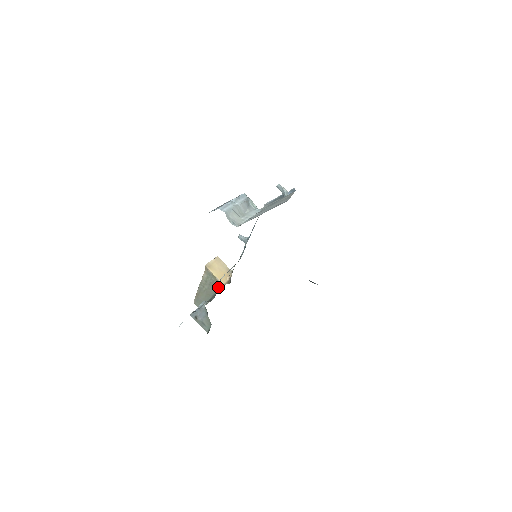
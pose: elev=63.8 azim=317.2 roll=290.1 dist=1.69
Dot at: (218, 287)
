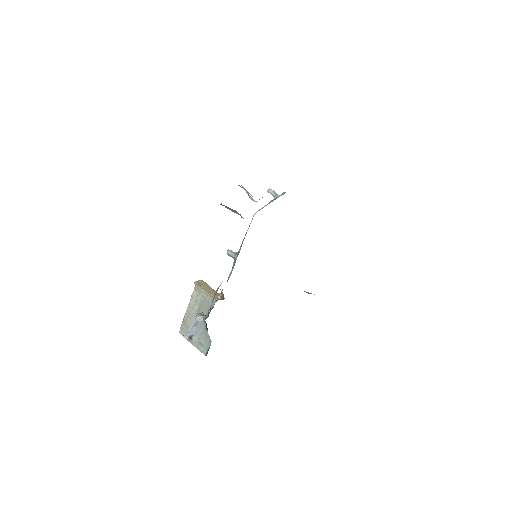
Dot at: (211, 304)
